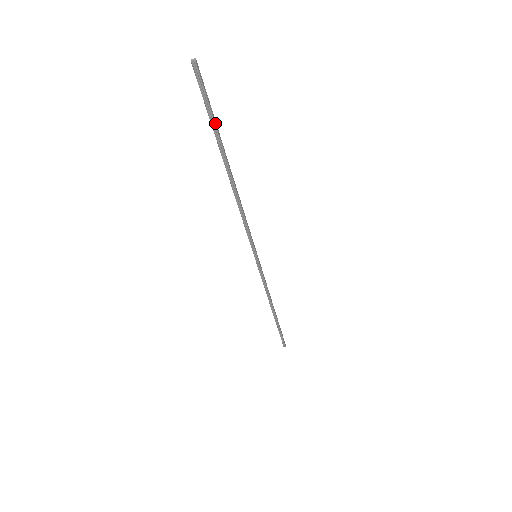
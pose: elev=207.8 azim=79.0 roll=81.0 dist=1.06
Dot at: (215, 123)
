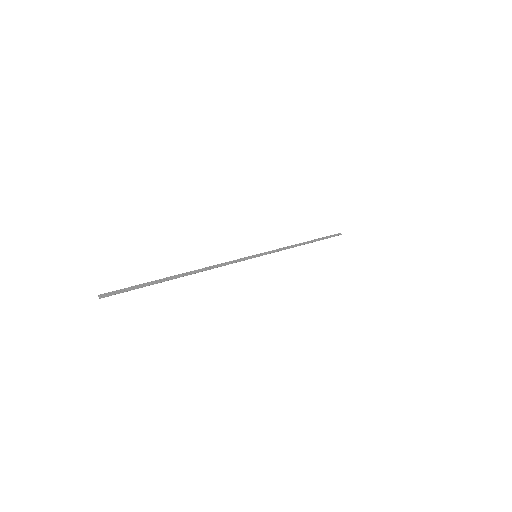
Dot at: (147, 285)
